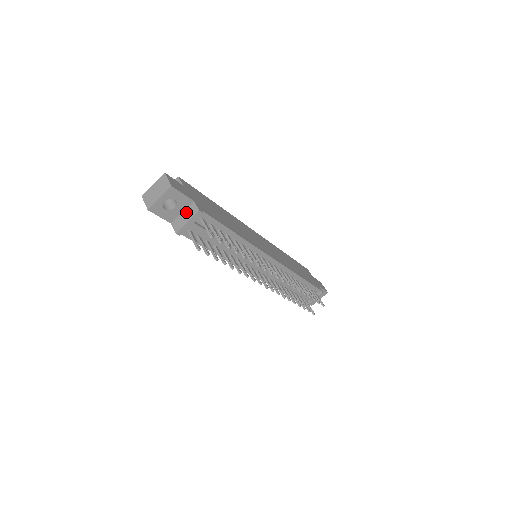
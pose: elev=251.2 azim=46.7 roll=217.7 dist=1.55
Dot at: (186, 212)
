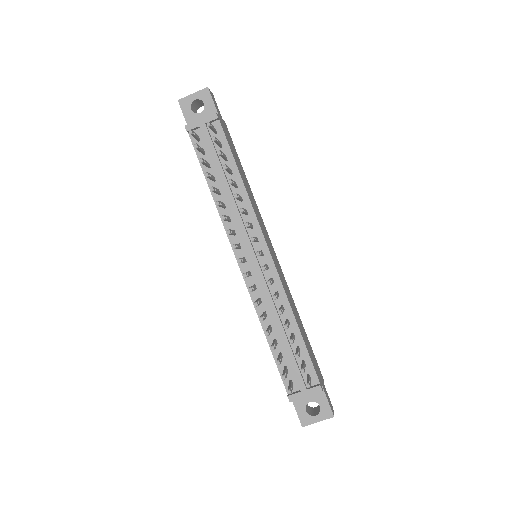
Dot at: occluded
